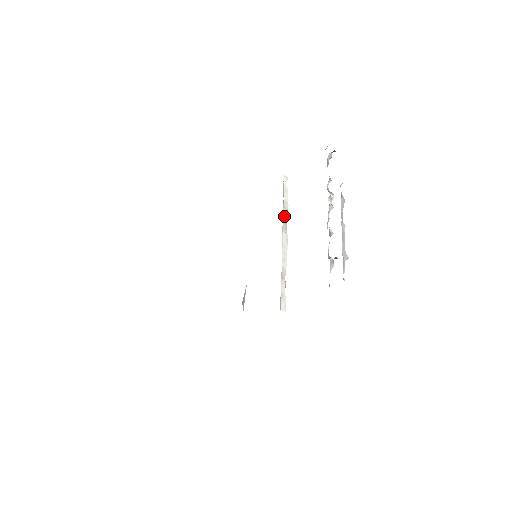
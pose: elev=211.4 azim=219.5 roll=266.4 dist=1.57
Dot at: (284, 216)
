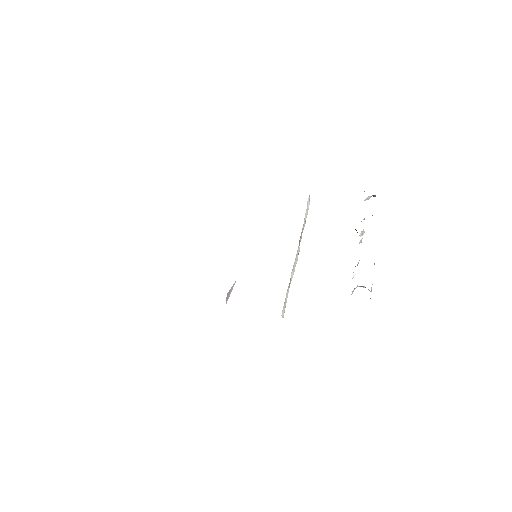
Dot at: (302, 231)
